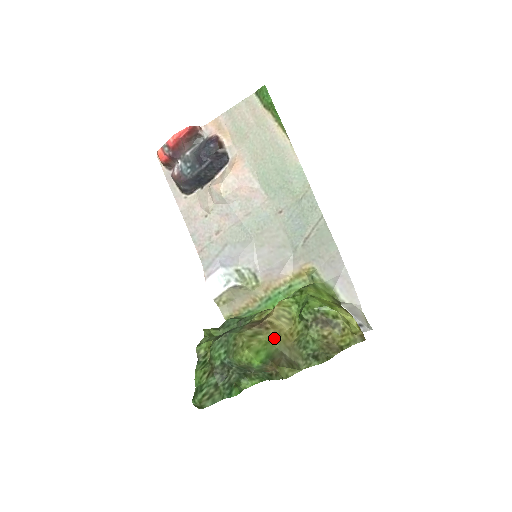
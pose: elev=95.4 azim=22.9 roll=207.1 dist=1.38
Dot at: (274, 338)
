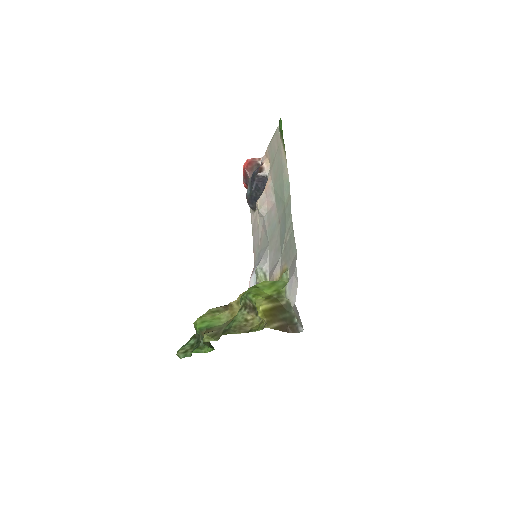
Dot at: (226, 317)
